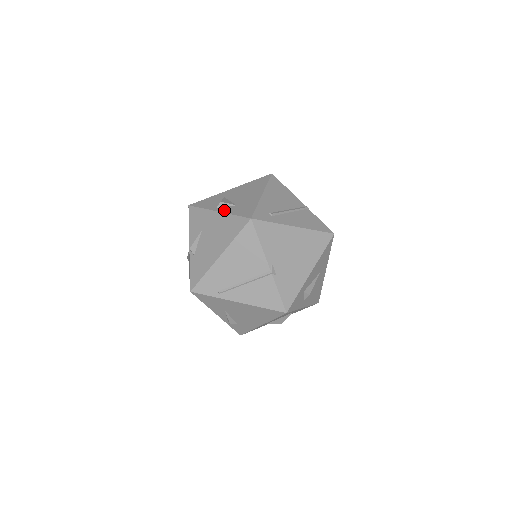
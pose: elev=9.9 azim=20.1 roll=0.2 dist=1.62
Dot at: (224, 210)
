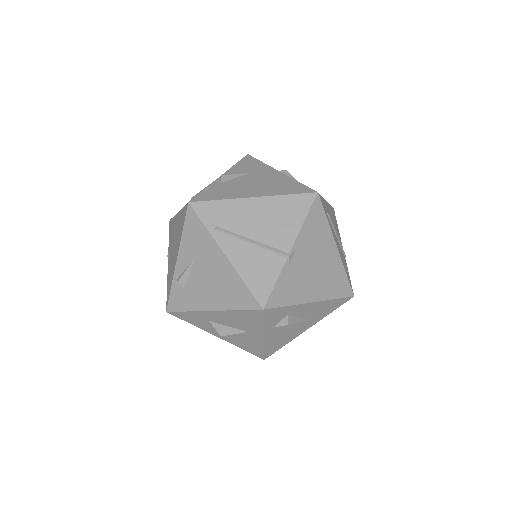
Dot at: occluded
